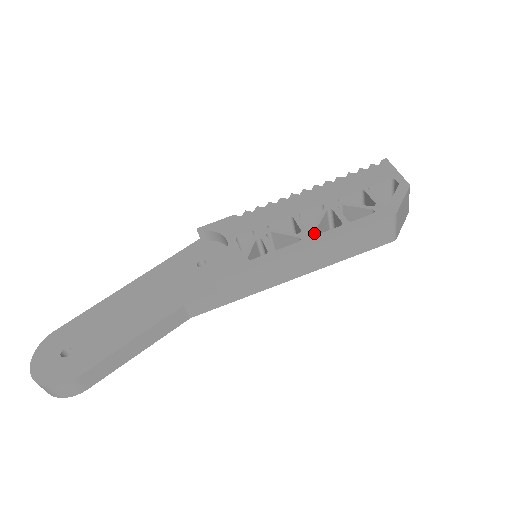
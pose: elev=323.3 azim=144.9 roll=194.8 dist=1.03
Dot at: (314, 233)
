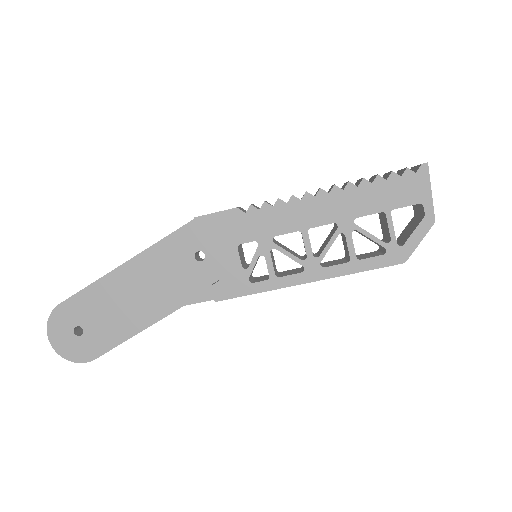
Dot at: (319, 265)
